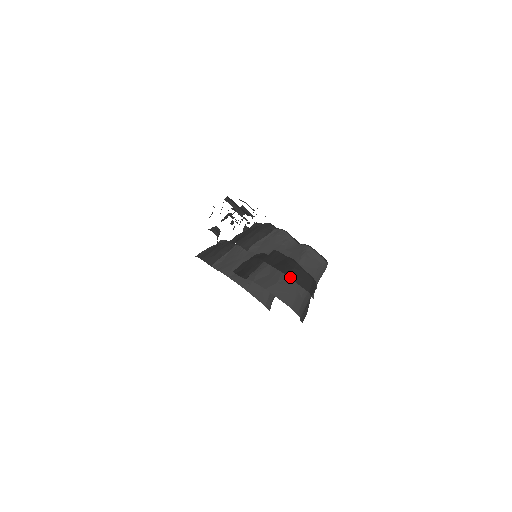
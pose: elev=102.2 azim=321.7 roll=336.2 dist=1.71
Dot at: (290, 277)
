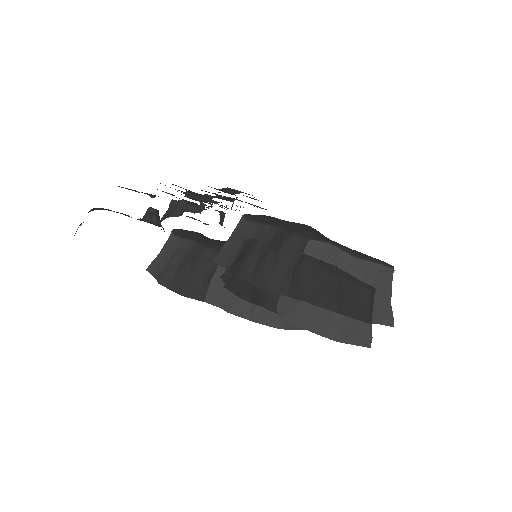
Dot at: (372, 323)
